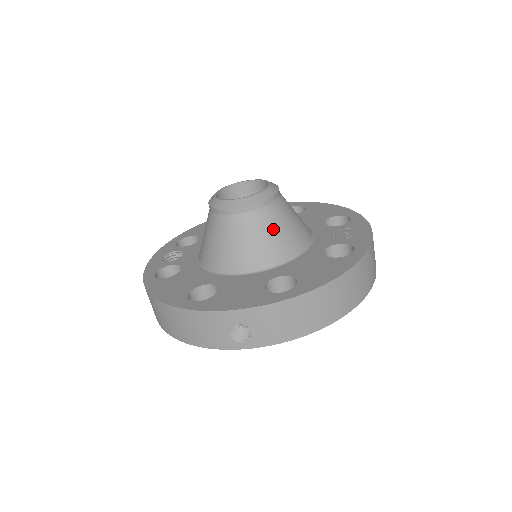
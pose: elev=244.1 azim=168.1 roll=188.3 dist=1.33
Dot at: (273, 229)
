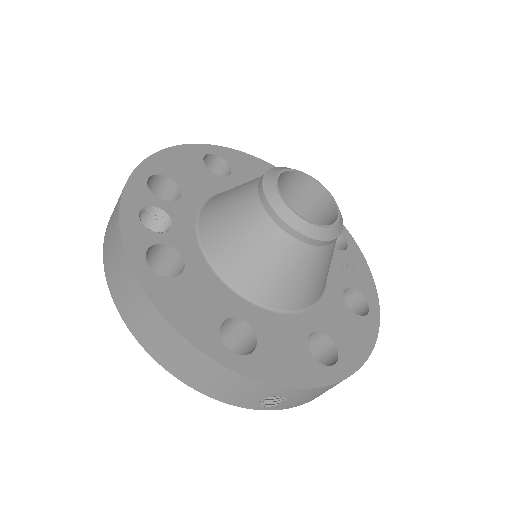
Dot at: (325, 268)
